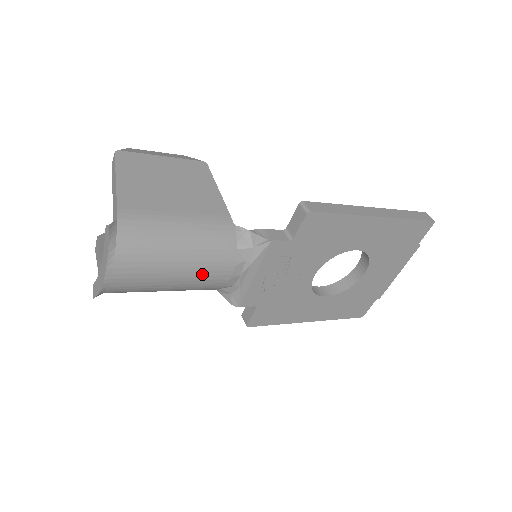
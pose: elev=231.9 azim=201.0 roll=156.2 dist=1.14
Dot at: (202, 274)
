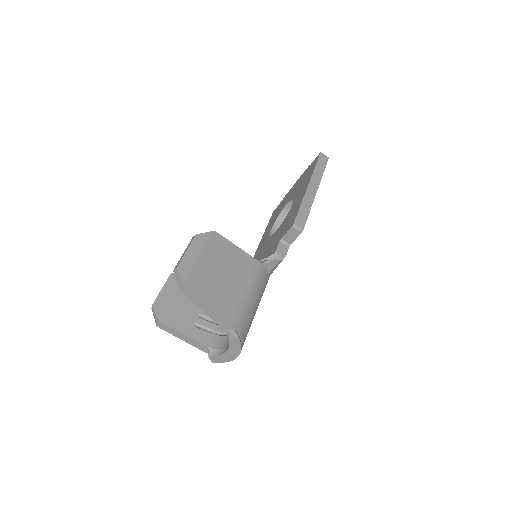
Dot at: occluded
